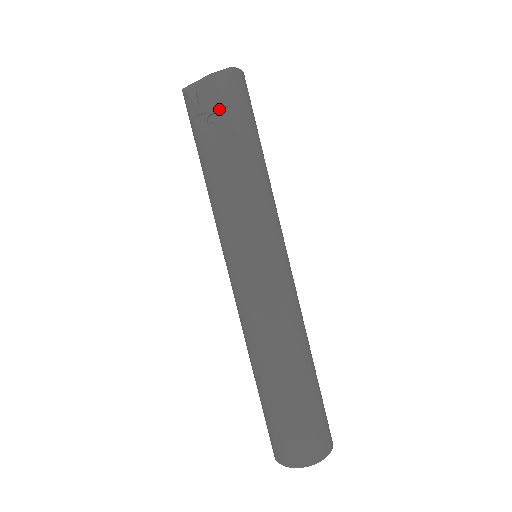
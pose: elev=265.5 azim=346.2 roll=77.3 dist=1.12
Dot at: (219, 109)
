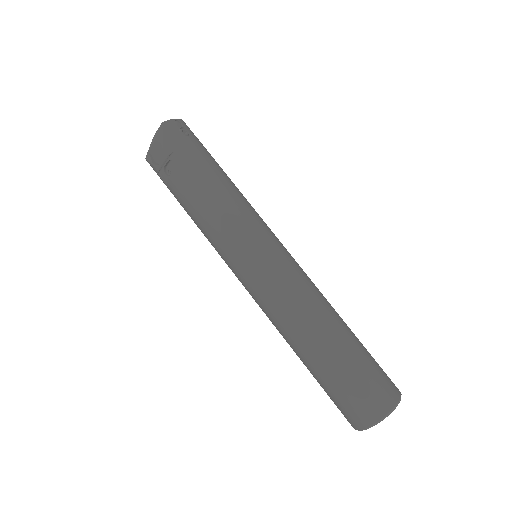
Dot at: (167, 160)
